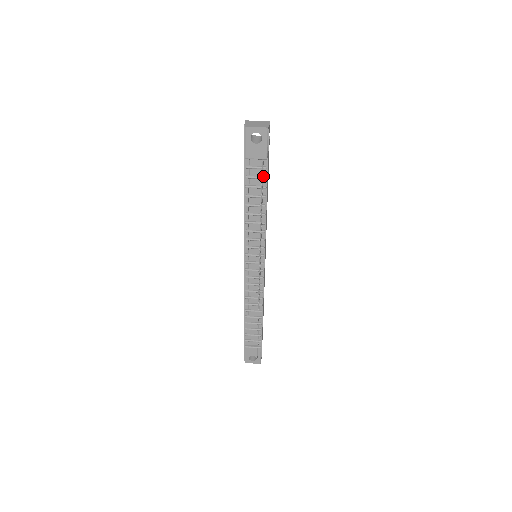
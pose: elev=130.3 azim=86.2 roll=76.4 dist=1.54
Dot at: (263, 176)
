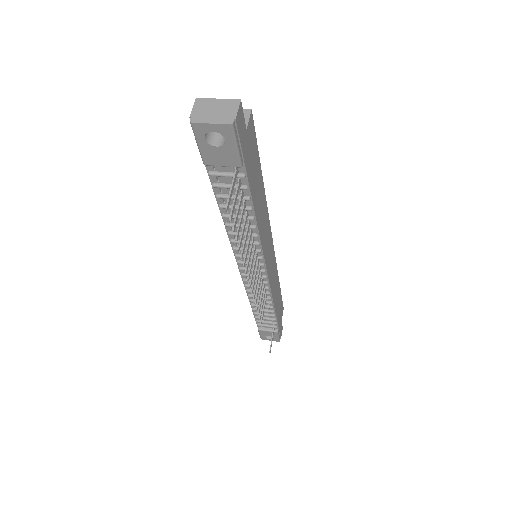
Dot at: (241, 185)
